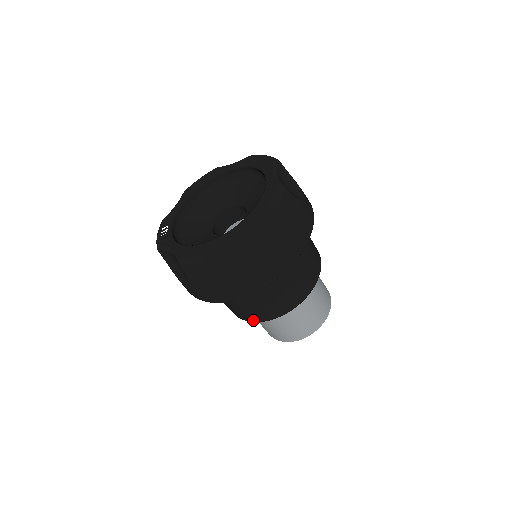
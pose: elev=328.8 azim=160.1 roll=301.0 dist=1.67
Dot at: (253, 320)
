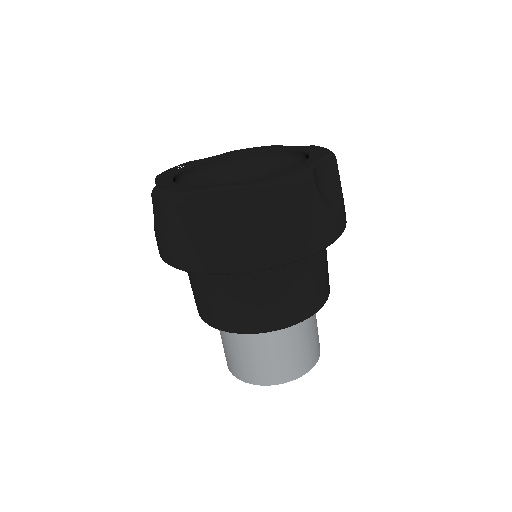
Dot at: (205, 319)
